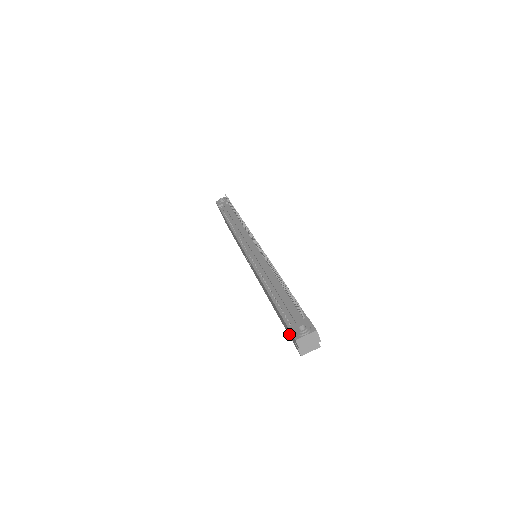
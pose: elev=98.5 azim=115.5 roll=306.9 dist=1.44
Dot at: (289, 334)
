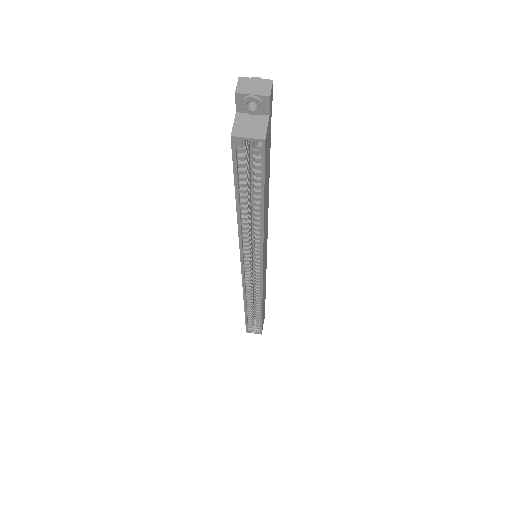
Dot at: occluded
